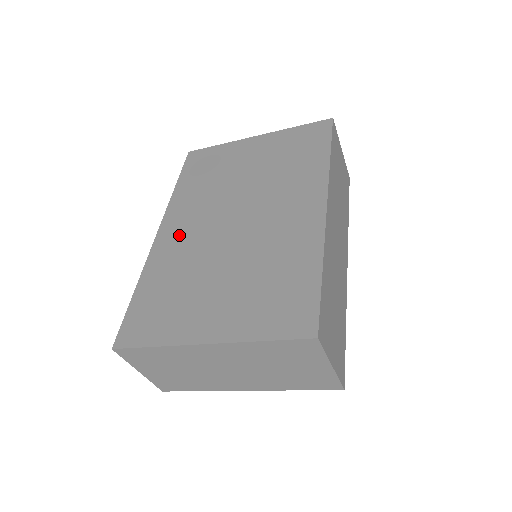
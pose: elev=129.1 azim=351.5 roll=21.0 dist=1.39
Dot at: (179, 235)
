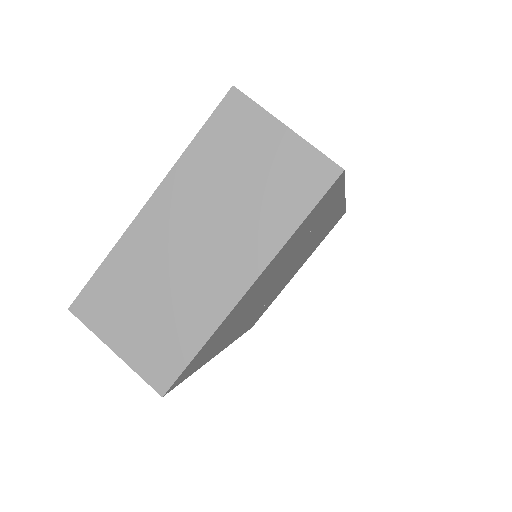
Dot at: occluded
